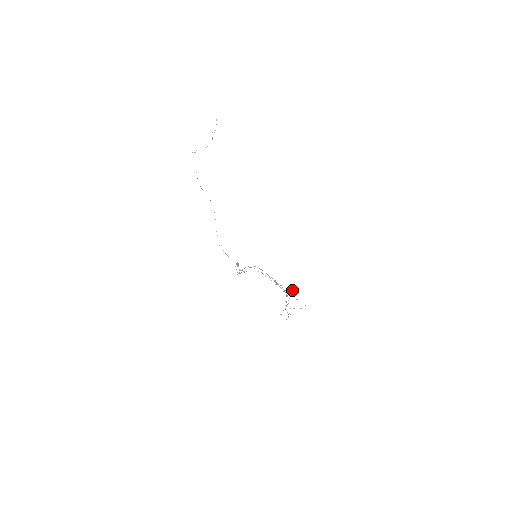
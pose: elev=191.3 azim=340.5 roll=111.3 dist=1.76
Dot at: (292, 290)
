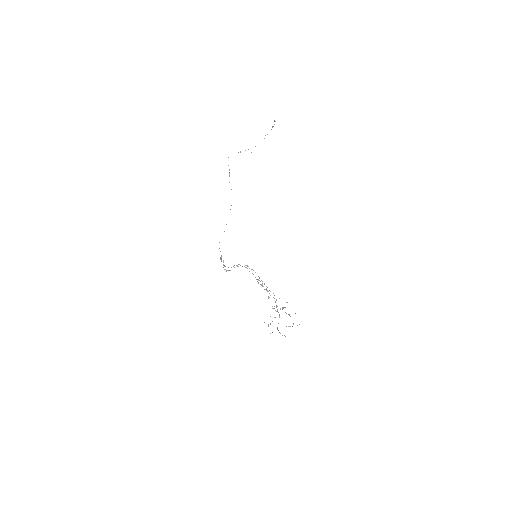
Dot at: occluded
